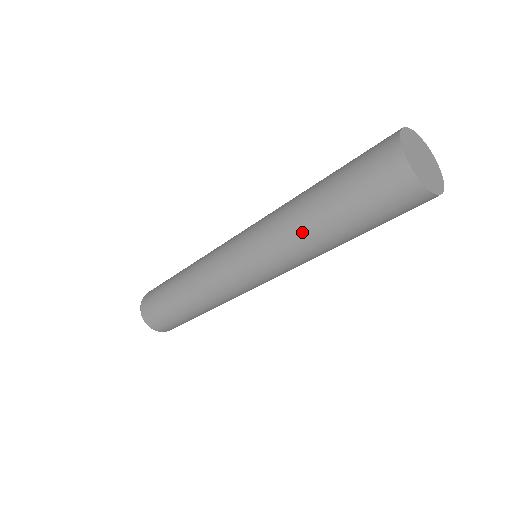
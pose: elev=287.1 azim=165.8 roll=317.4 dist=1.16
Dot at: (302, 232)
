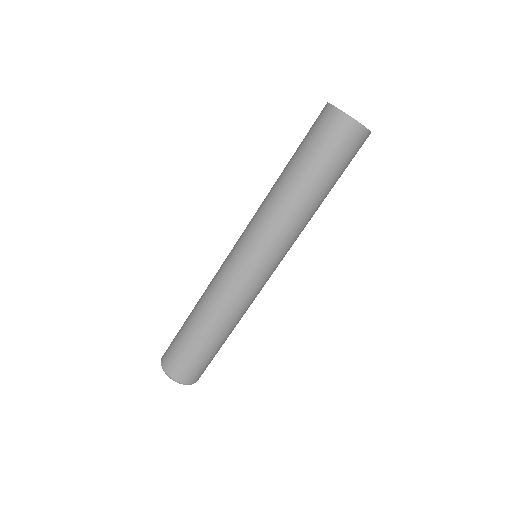
Dot at: (304, 210)
